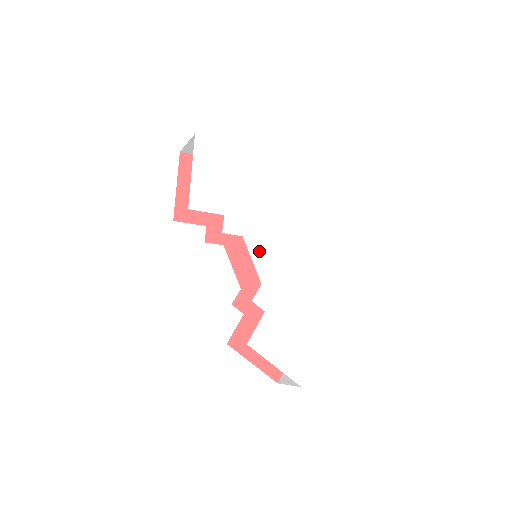
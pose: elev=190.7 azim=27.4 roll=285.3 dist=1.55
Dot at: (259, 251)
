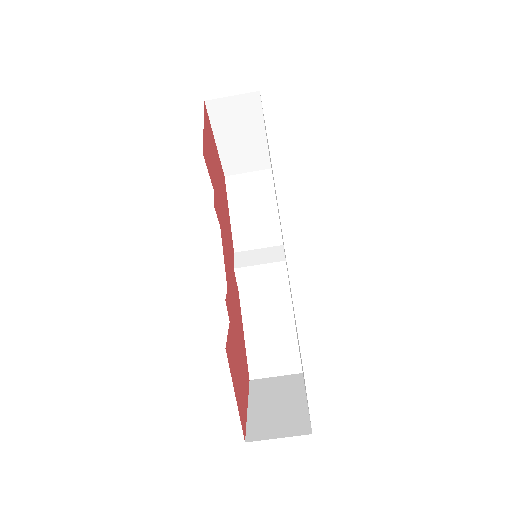
Dot at: (283, 244)
